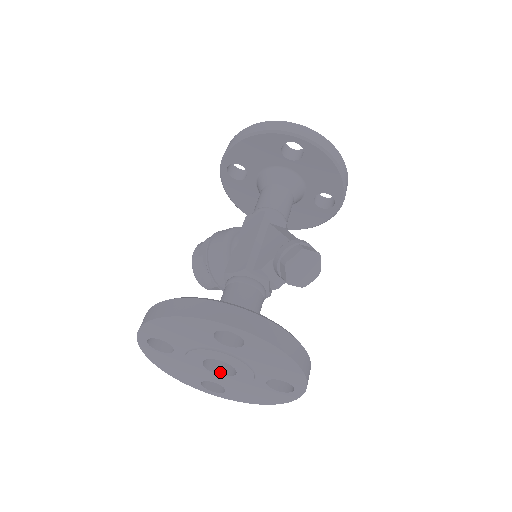
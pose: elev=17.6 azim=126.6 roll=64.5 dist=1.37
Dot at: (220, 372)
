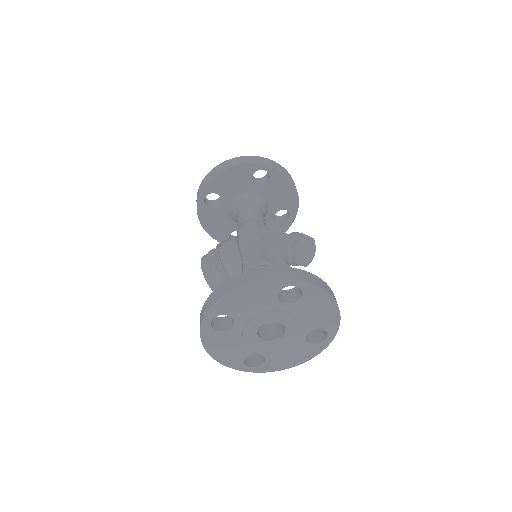
Dot at: (268, 339)
